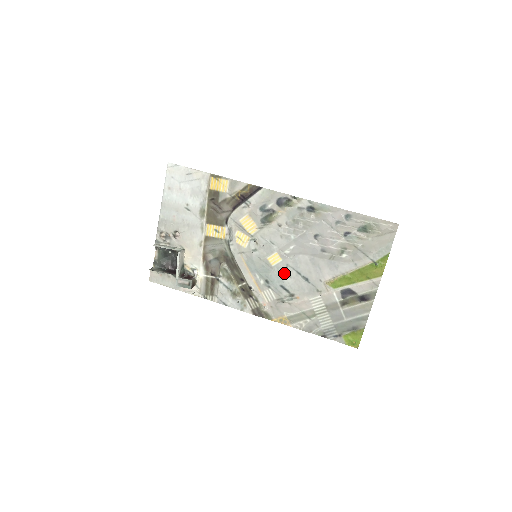
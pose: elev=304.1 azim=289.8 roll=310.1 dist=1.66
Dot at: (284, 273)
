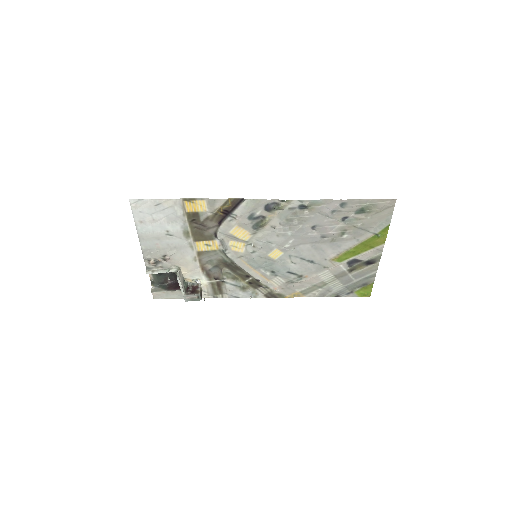
Dot at: (288, 262)
